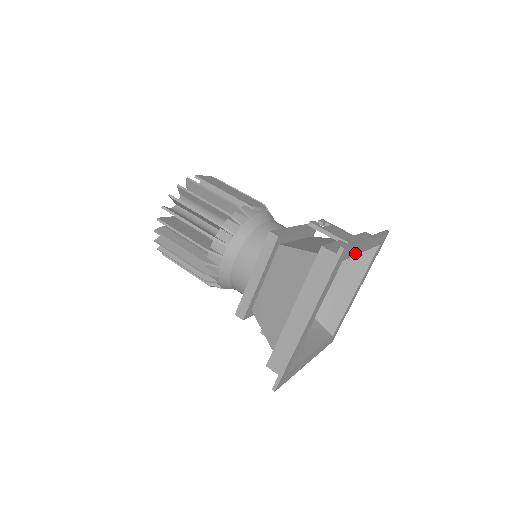
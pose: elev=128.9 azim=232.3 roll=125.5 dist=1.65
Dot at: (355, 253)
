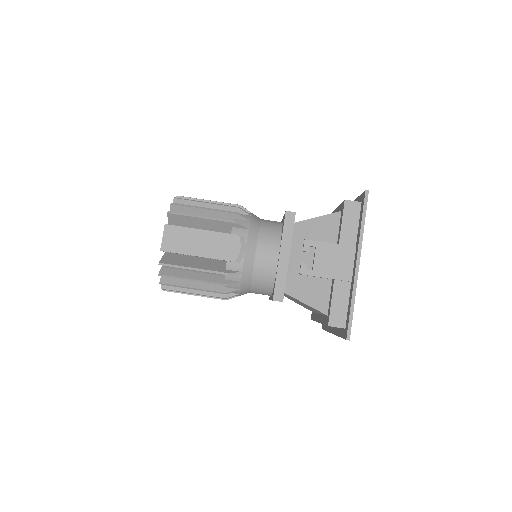
Dot at: occluded
